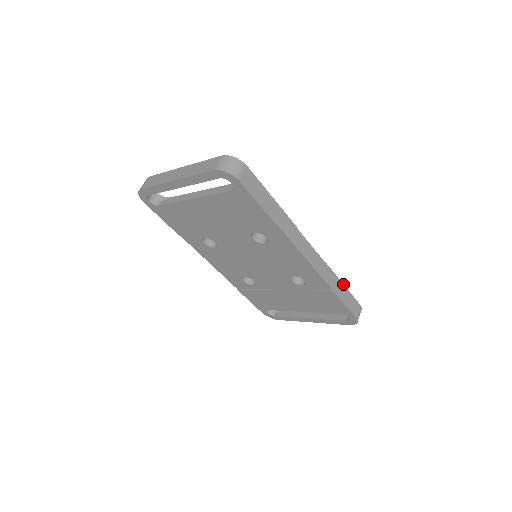
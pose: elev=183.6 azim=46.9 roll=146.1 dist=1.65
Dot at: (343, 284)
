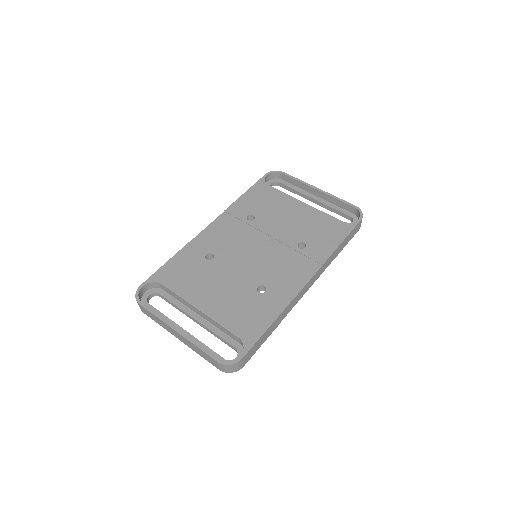
Dot at: (342, 242)
